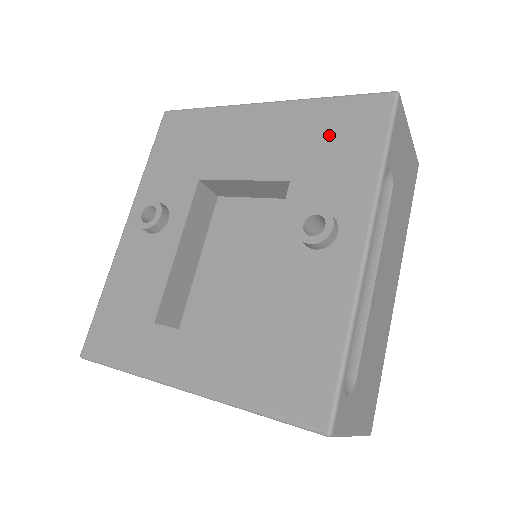
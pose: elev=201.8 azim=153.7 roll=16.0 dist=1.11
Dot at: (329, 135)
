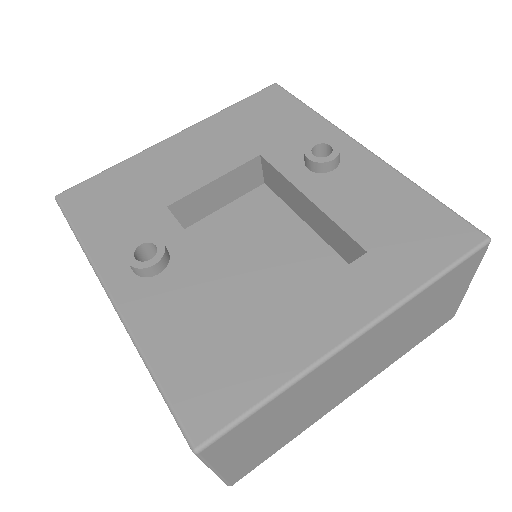
Dot at: (257, 120)
